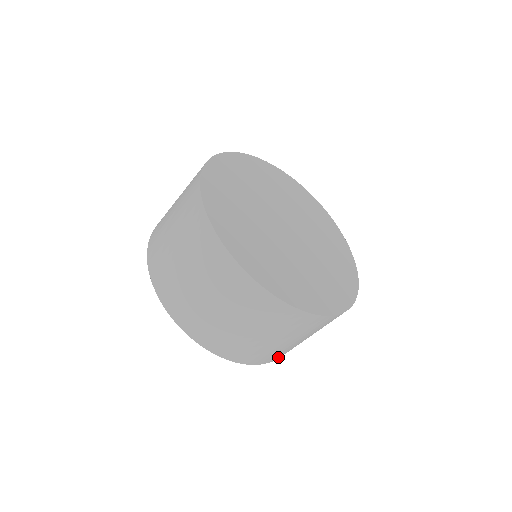
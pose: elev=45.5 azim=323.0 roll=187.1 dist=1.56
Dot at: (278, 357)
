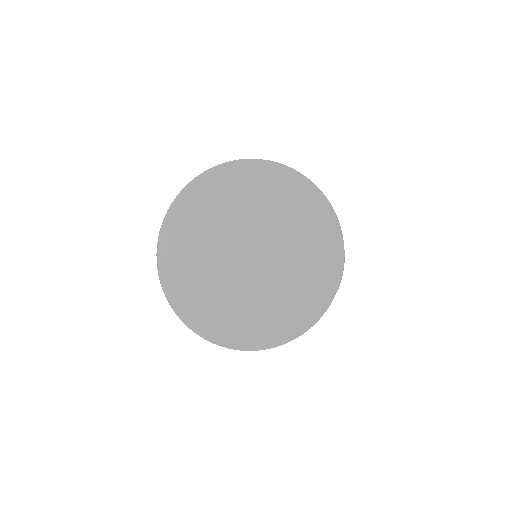
Dot at: occluded
